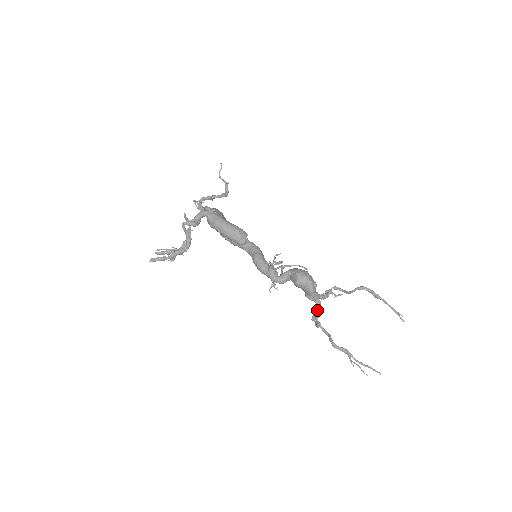
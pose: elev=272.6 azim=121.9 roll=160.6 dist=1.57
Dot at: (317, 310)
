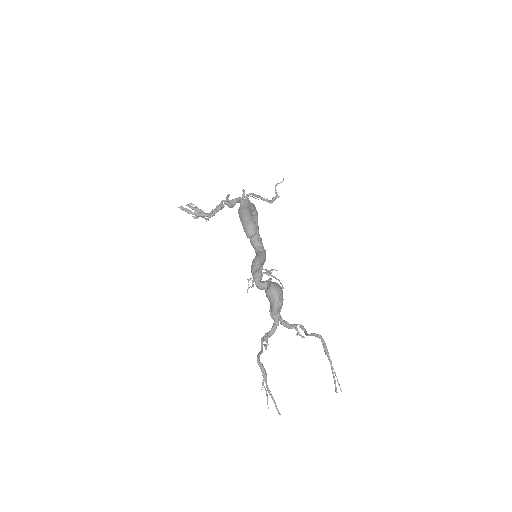
Dot at: (271, 329)
